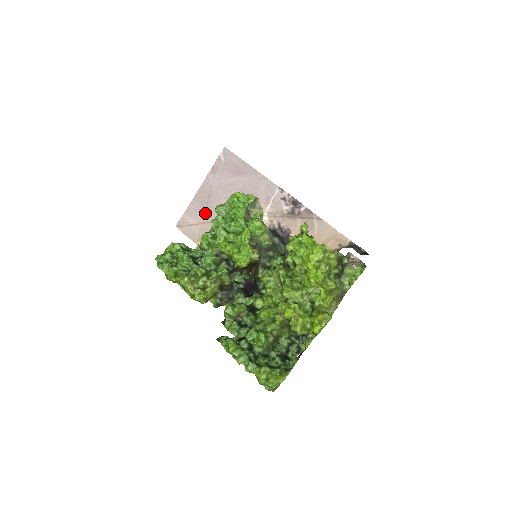
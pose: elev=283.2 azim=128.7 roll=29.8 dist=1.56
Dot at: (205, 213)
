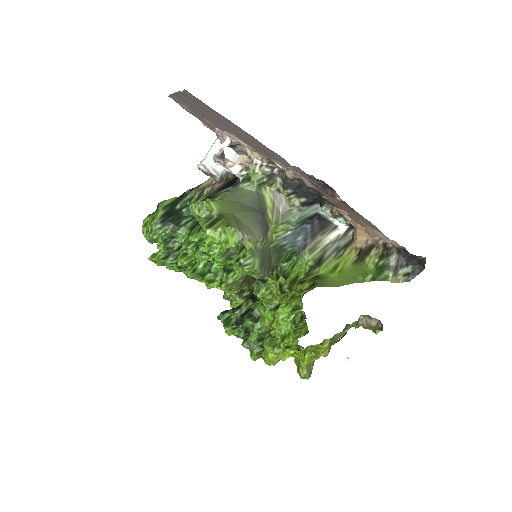
Dot at: (199, 113)
